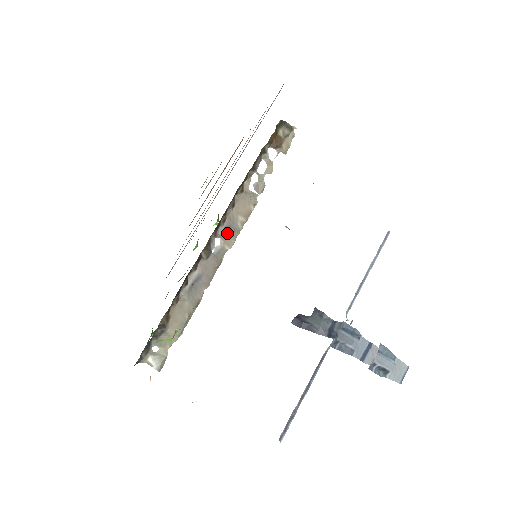
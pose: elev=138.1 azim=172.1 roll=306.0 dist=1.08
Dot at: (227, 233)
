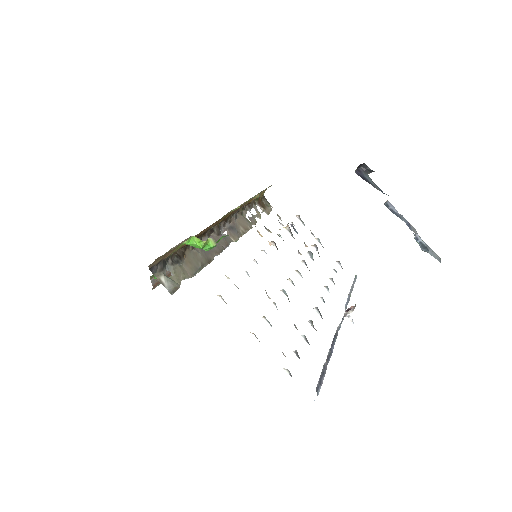
Dot at: (232, 230)
